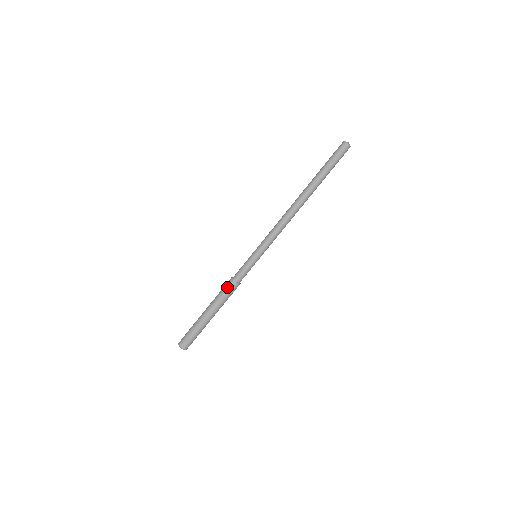
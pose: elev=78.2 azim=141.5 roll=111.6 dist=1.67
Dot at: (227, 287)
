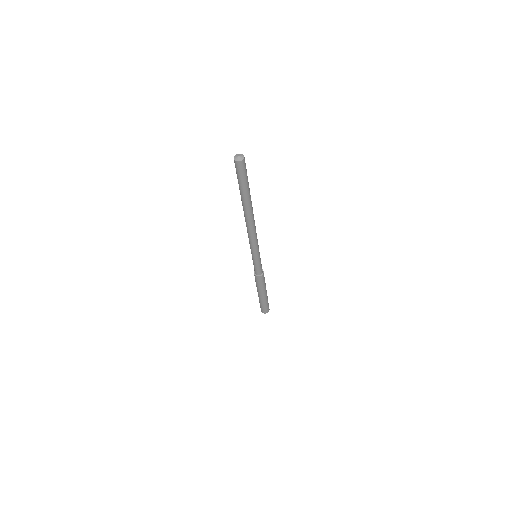
Dot at: (261, 281)
